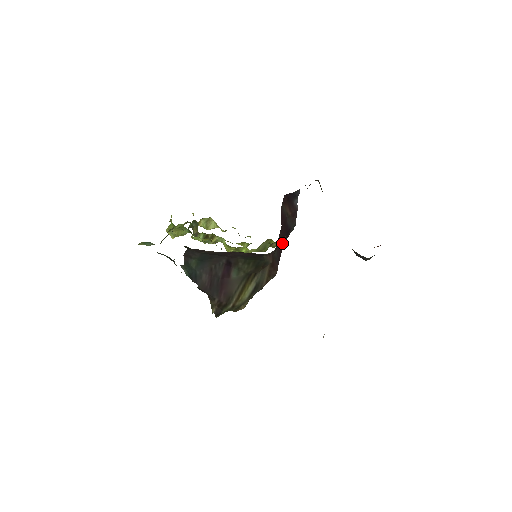
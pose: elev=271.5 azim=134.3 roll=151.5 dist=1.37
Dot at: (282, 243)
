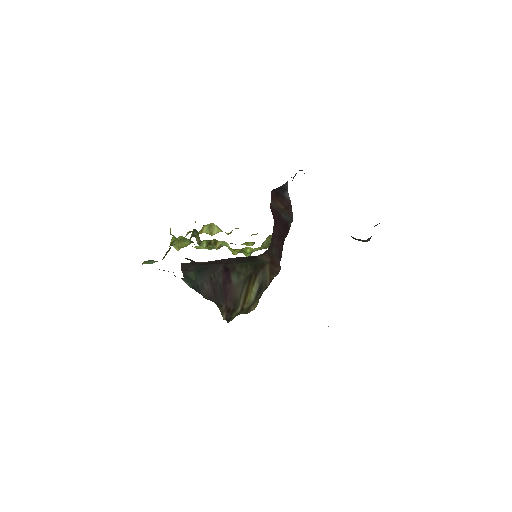
Dot at: (280, 238)
